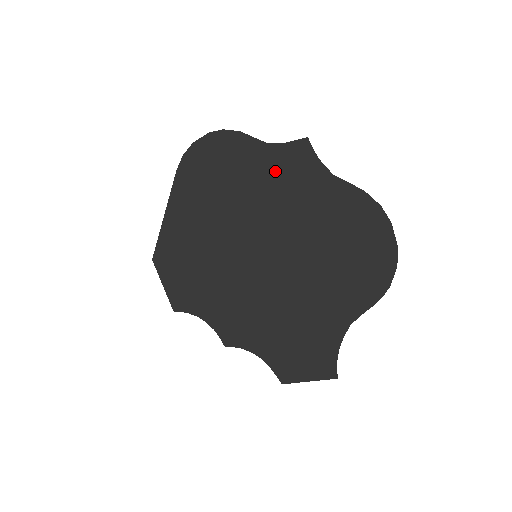
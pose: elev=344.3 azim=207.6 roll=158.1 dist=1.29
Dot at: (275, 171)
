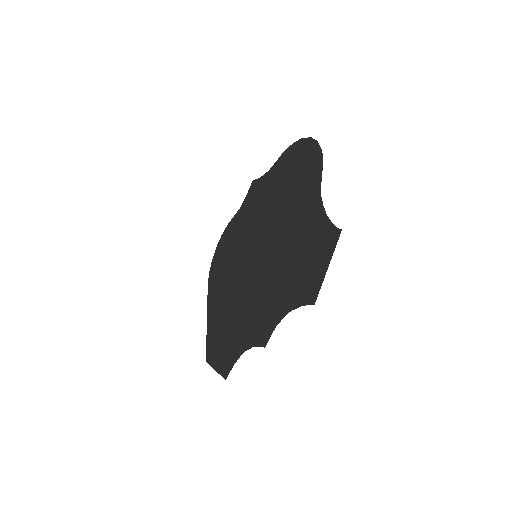
Dot at: (247, 210)
